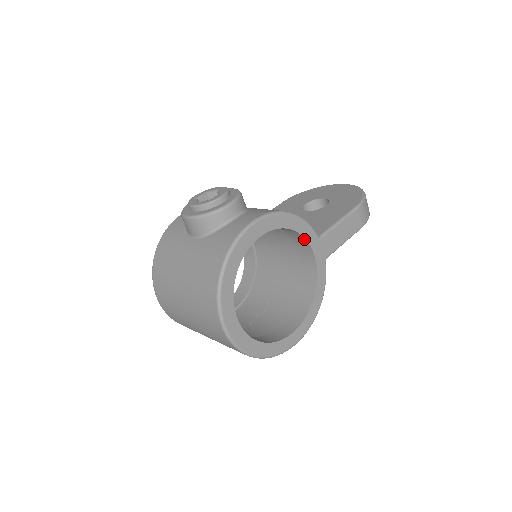
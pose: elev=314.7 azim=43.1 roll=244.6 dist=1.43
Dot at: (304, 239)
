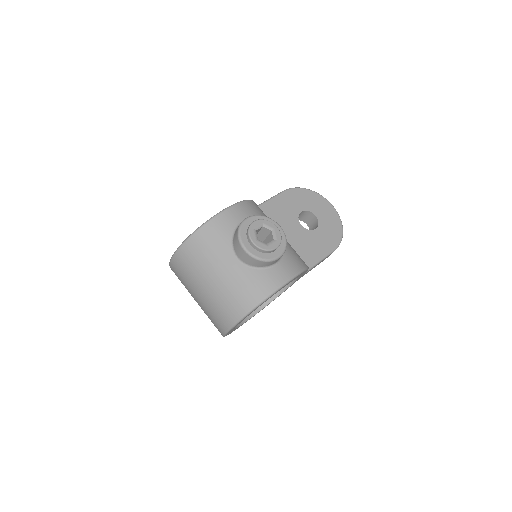
Dot at: occluded
